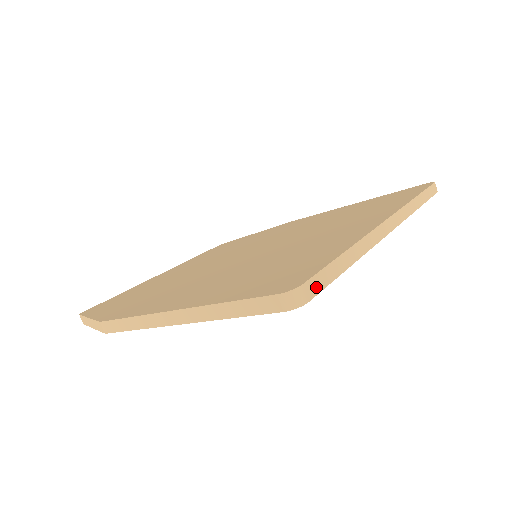
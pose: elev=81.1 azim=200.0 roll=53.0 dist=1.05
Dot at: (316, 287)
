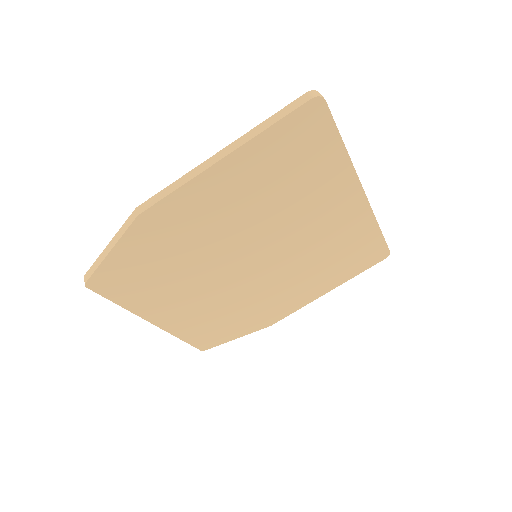
Dot at: (328, 108)
